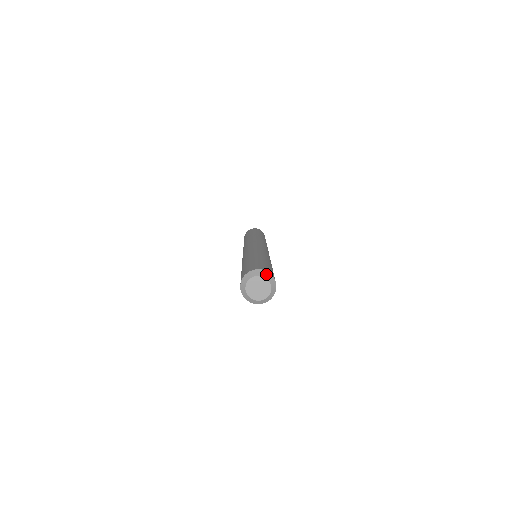
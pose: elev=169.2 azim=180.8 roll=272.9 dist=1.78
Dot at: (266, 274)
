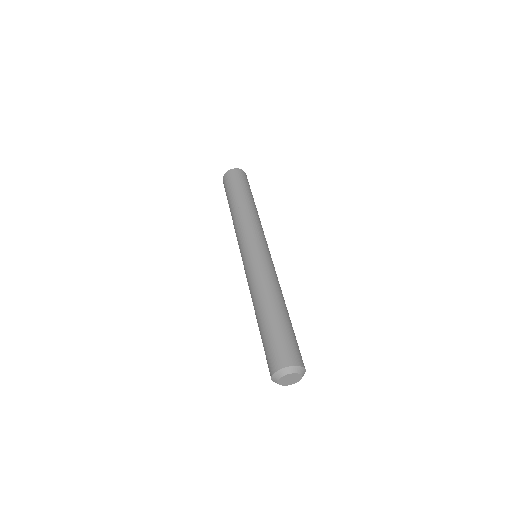
Dot at: (302, 370)
